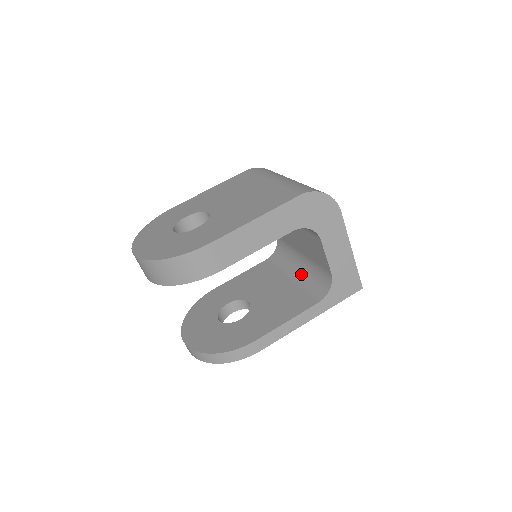
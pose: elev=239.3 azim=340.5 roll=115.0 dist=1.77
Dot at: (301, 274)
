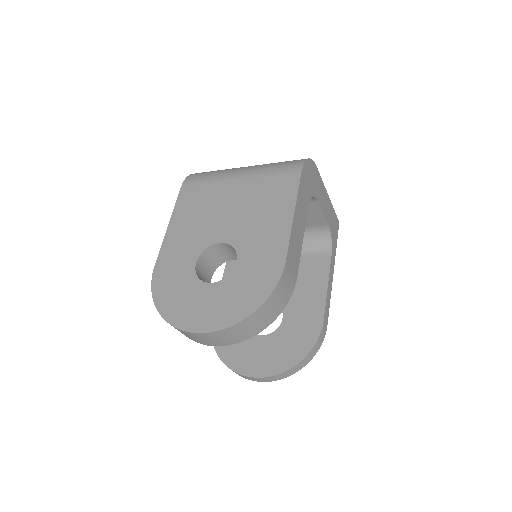
Dot at: occluded
